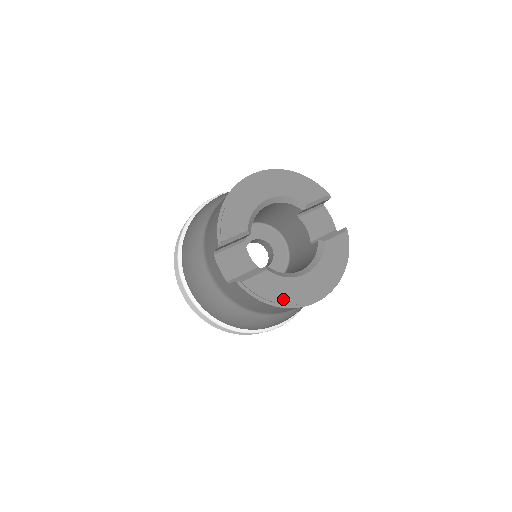
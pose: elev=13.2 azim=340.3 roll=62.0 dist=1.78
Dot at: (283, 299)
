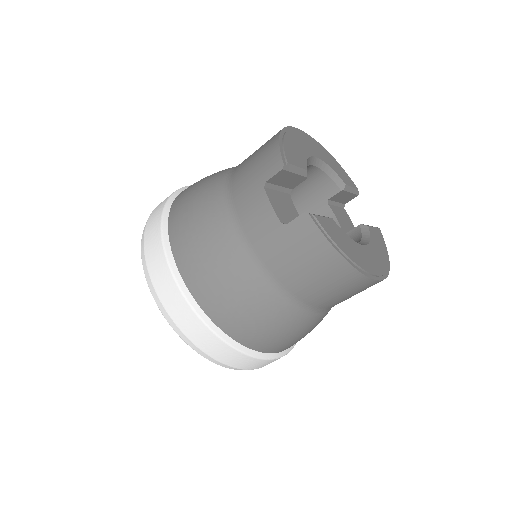
Dot at: (354, 258)
